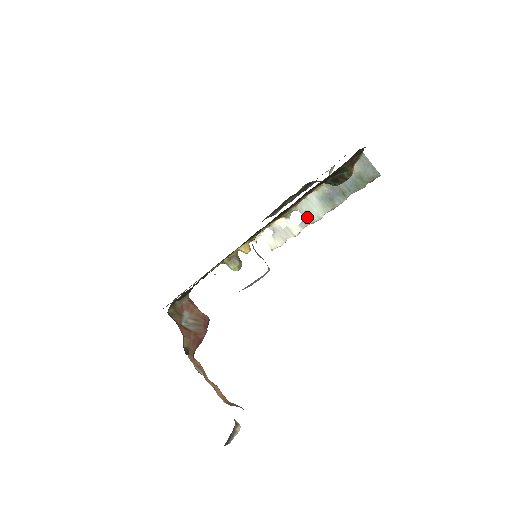
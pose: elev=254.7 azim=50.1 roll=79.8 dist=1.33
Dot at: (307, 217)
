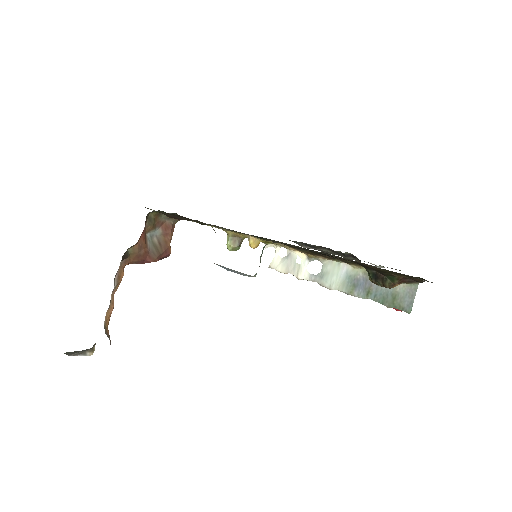
Dot at: (323, 276)
